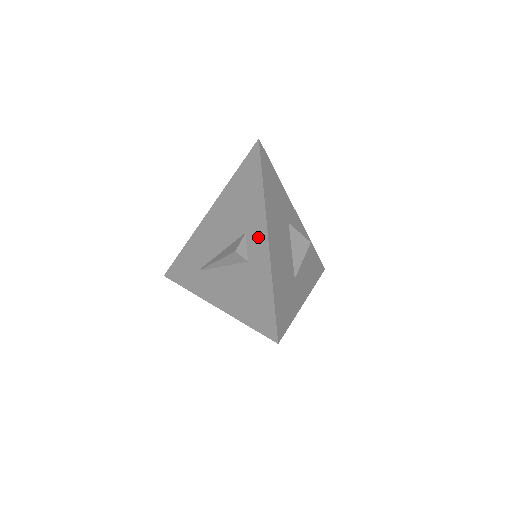
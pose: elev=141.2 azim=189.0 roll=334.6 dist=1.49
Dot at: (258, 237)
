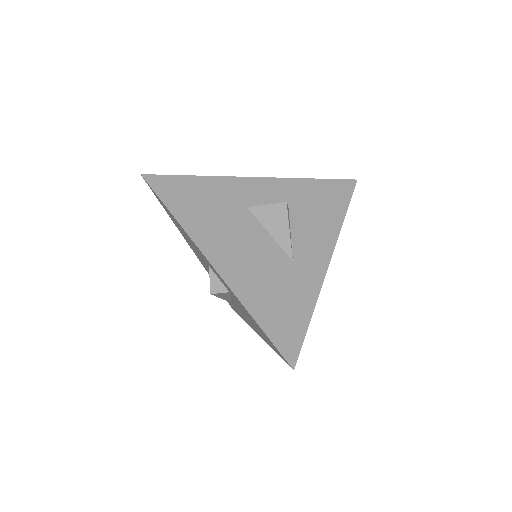
Dot at: occluded
